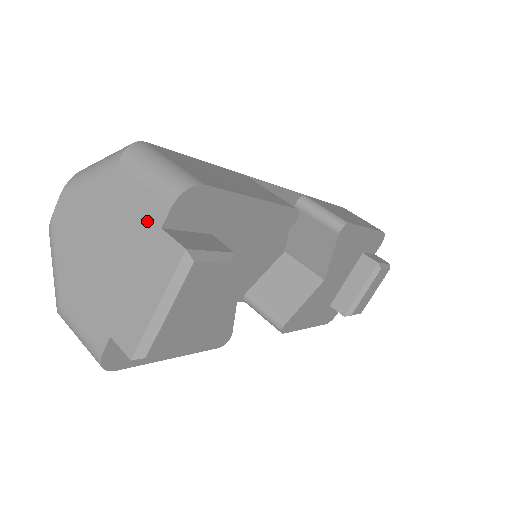
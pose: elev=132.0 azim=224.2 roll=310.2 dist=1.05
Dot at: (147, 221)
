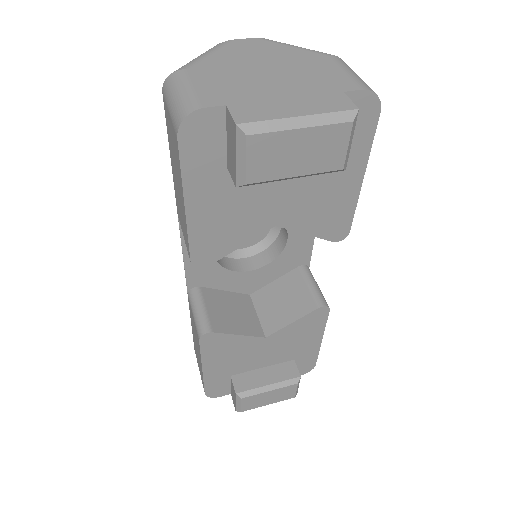
Dot at: (333, 83)
